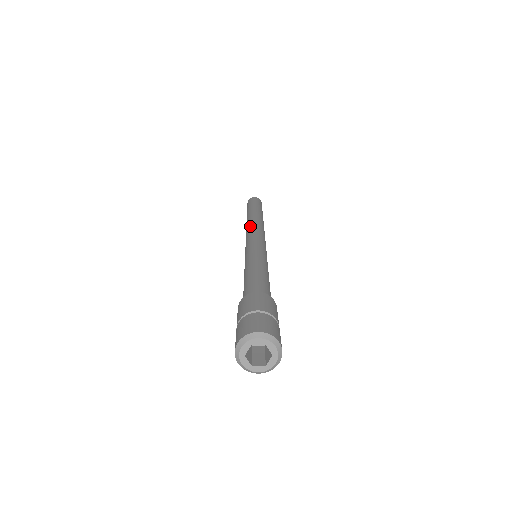
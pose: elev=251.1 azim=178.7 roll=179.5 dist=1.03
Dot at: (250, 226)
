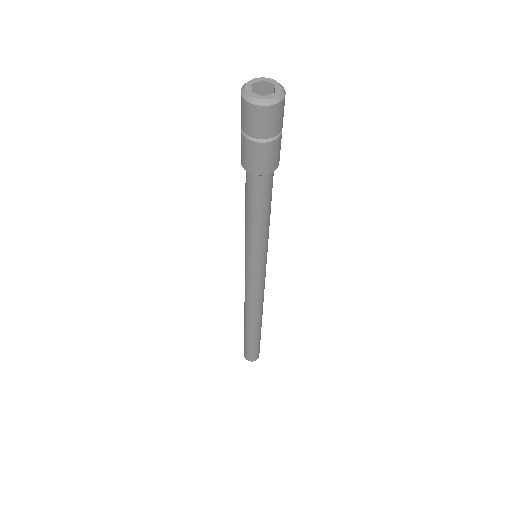
Dot at: occluded
